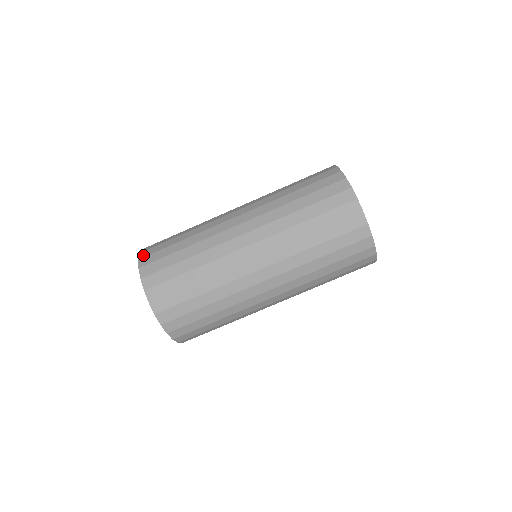
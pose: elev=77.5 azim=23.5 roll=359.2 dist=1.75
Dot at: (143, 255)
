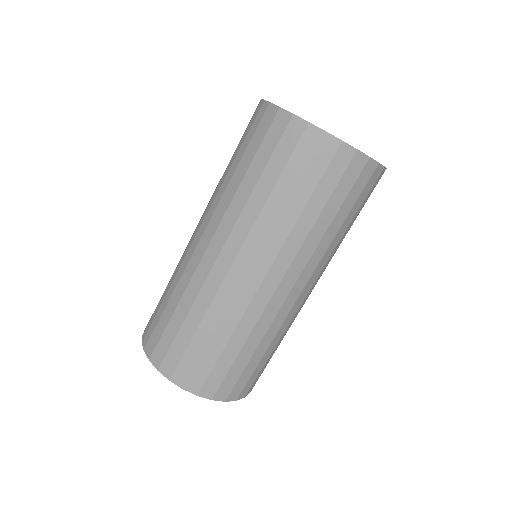
Dot at: (157, 362)
